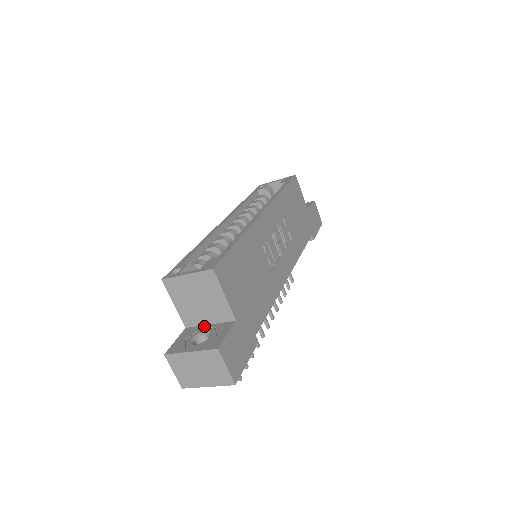
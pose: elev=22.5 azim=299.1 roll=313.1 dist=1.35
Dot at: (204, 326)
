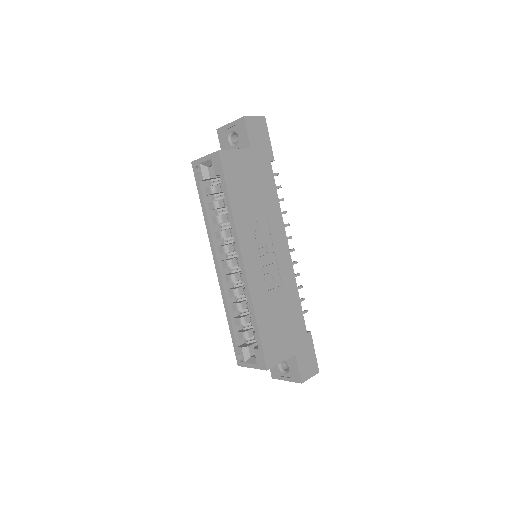
Dot at: occluded
